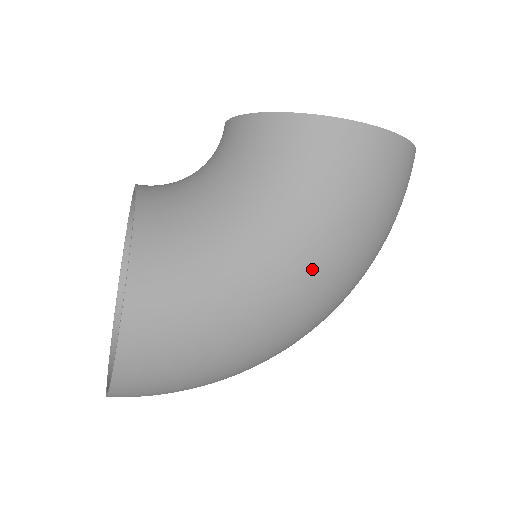
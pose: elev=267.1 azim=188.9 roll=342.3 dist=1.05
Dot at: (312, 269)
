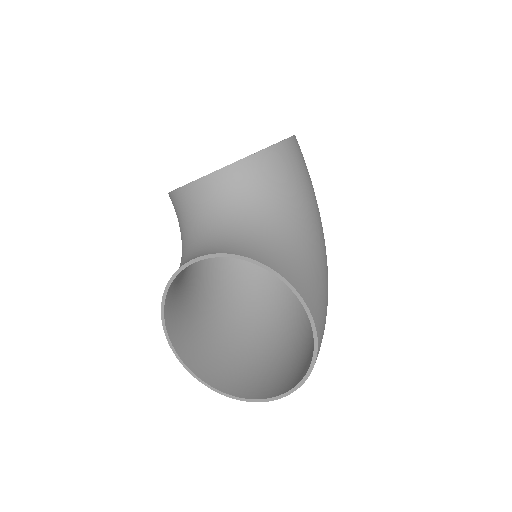
Dot at: (322, 230)
